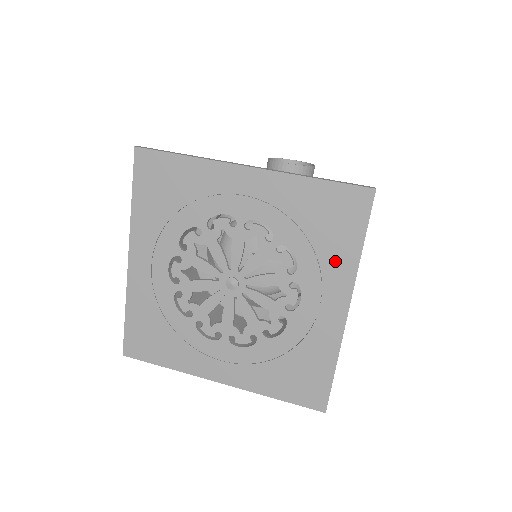
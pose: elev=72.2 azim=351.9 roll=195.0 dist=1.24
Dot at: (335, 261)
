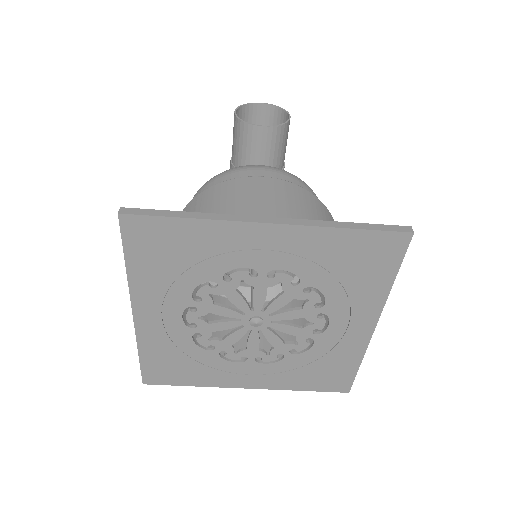
Dot at: (365, 294)
